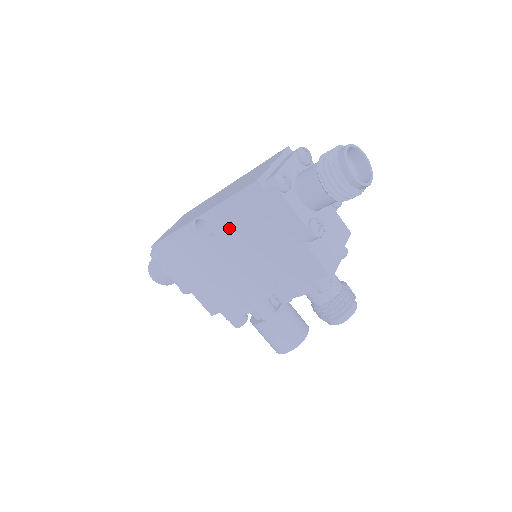
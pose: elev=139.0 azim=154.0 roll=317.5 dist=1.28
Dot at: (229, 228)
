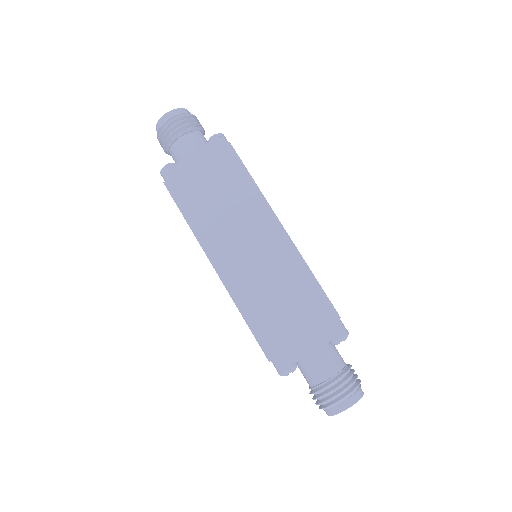
Dot at: occluded
